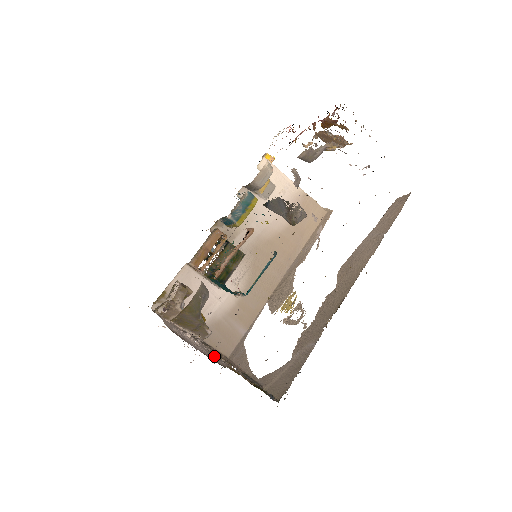
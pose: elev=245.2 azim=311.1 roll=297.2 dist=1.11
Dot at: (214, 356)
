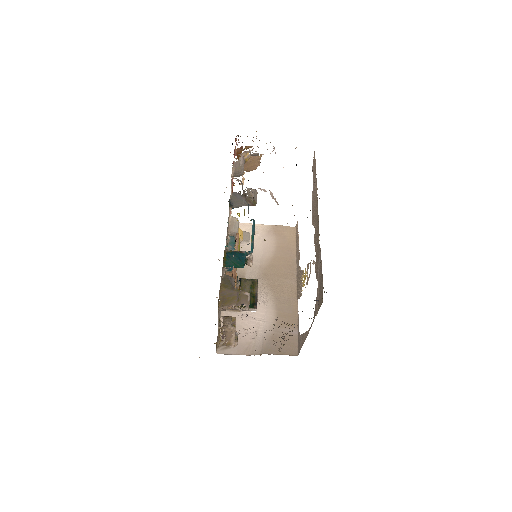
Dot at: occluded
